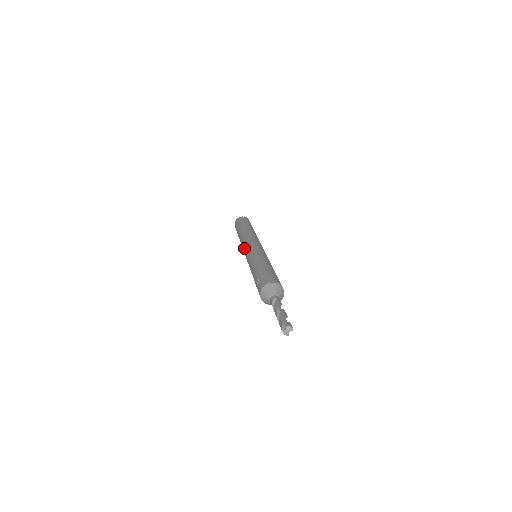
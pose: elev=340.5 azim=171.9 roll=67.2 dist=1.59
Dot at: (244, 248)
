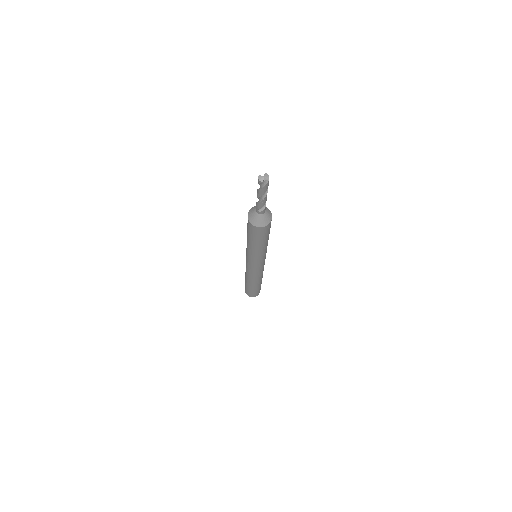
Dot at: occluded
